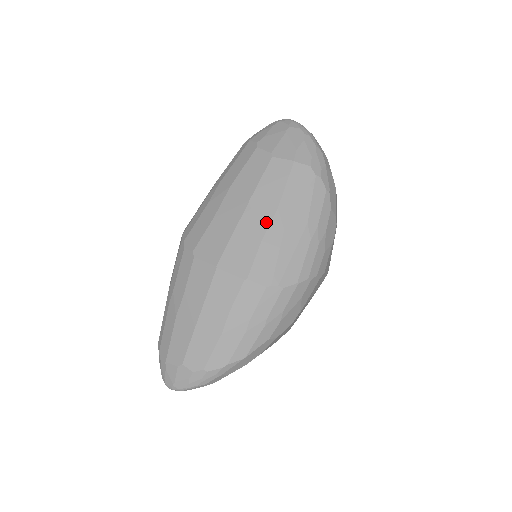
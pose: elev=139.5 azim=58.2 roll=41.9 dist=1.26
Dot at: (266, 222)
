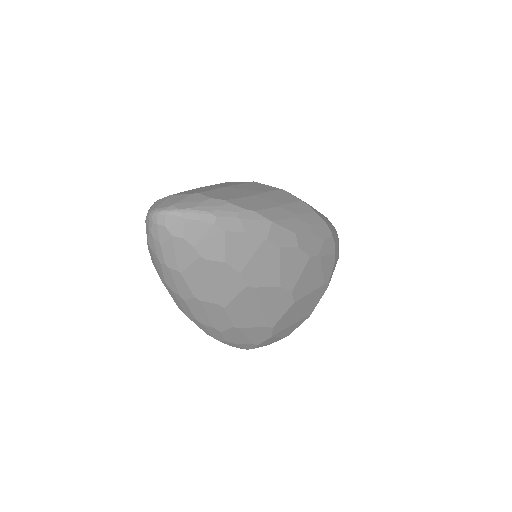
Dot at: occluded
